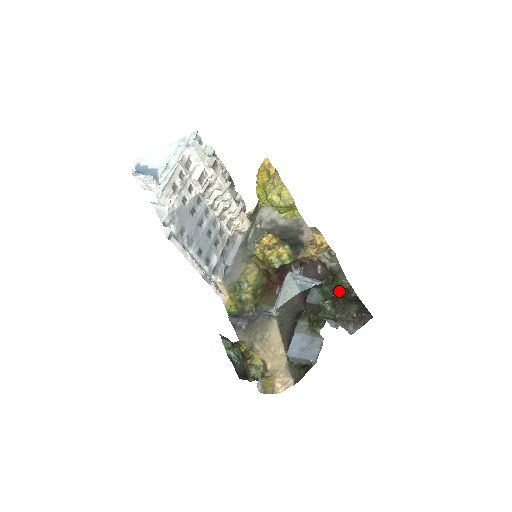
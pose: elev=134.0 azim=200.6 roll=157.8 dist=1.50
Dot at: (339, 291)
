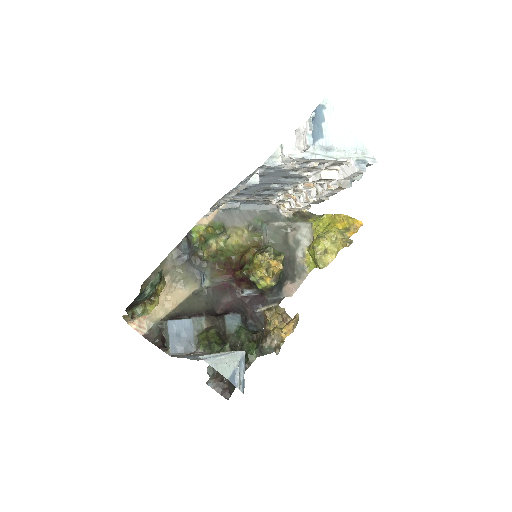
Dot at: occluded
